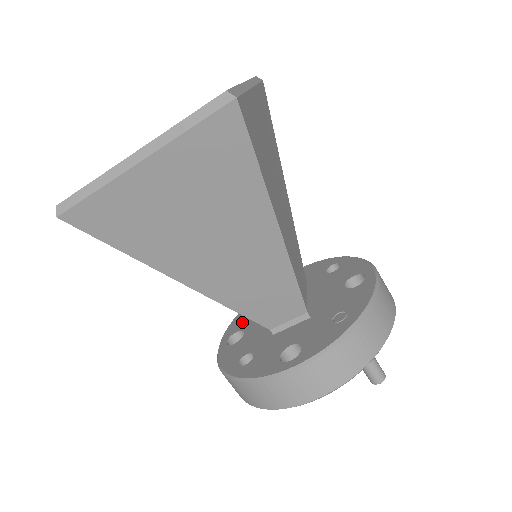
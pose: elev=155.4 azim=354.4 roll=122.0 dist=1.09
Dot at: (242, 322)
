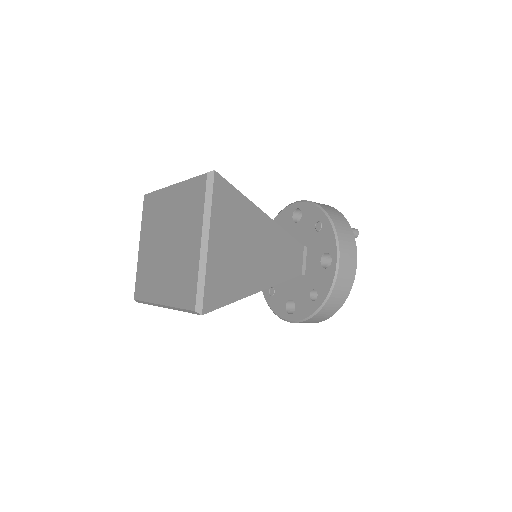
Dot at: (280, 302)
